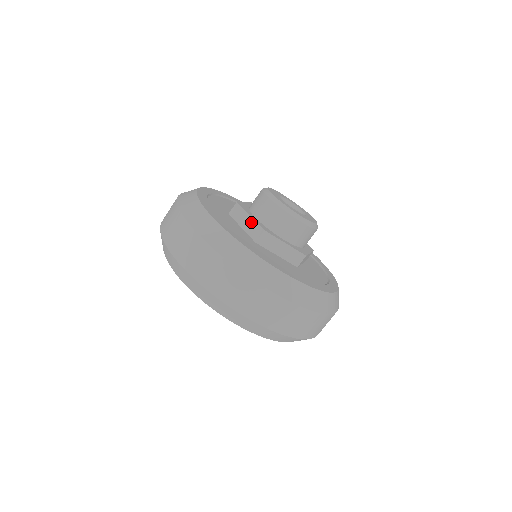
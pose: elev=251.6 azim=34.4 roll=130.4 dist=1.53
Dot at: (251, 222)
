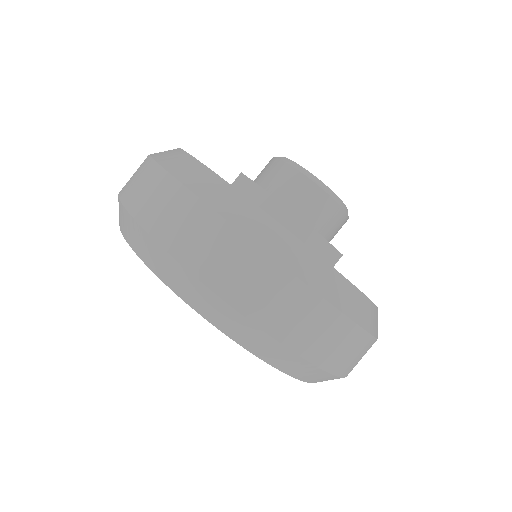
Dot at: occluded
